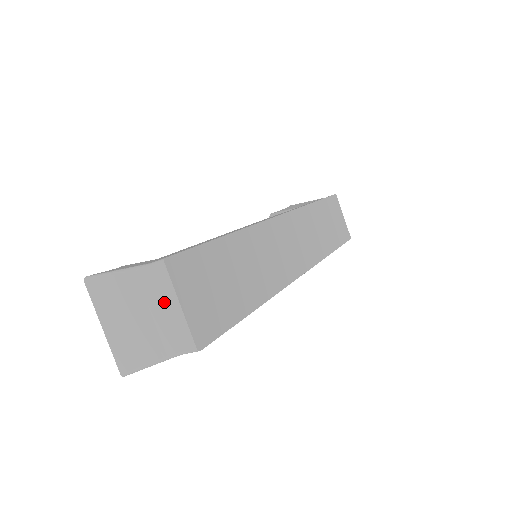
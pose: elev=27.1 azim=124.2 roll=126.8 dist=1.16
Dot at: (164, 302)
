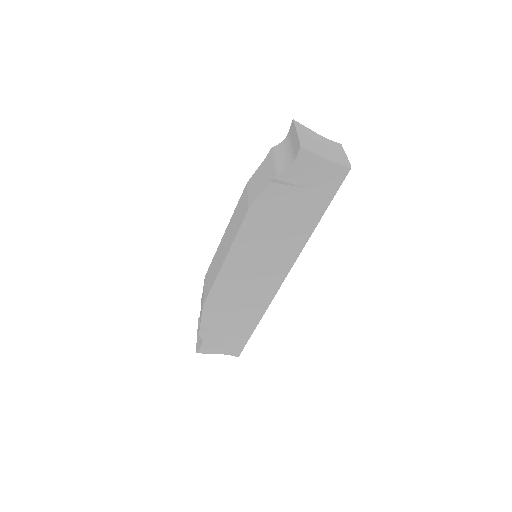
Dot at: (337, 149)
